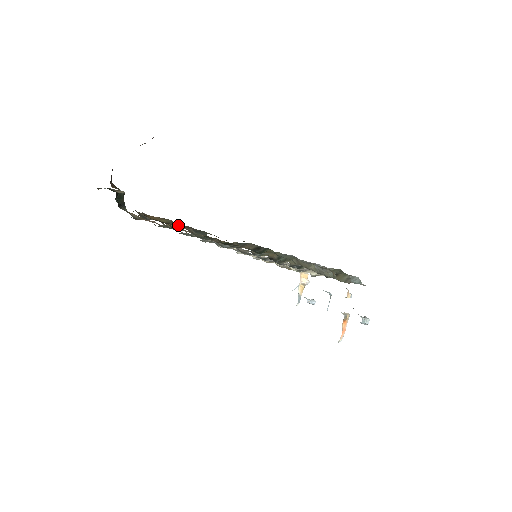
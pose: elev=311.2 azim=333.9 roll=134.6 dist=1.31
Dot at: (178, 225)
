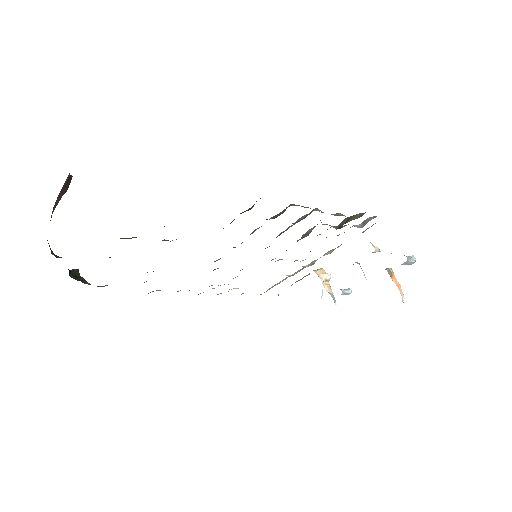
Dot at: occluded
